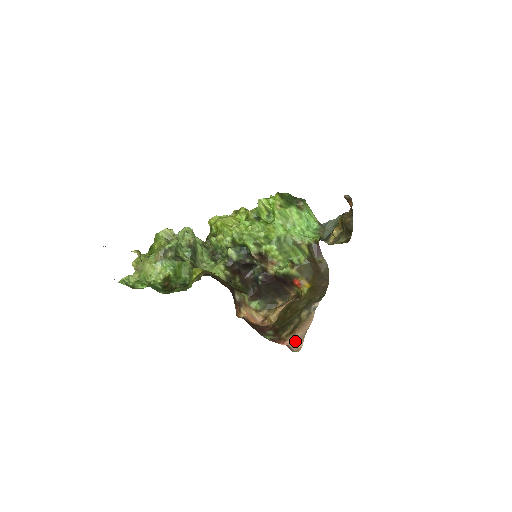
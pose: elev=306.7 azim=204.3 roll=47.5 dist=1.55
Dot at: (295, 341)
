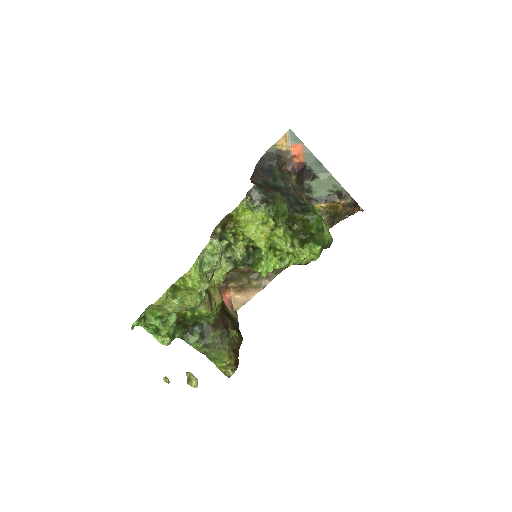
Dot at: (238, 301)
